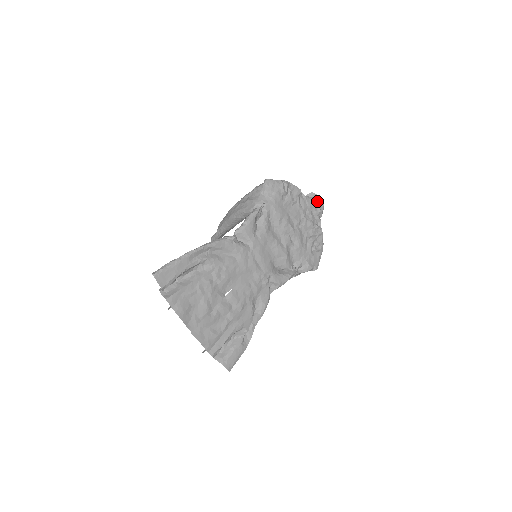
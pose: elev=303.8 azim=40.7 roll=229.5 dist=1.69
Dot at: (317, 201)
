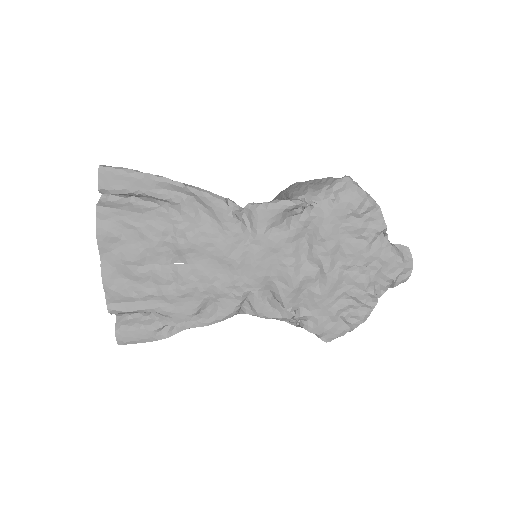
Dot at: (402, 263)
